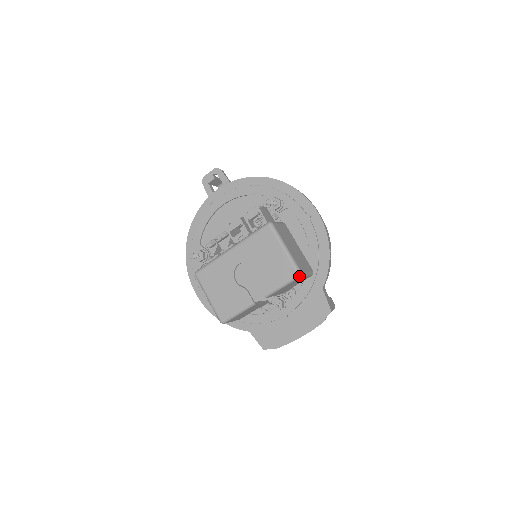
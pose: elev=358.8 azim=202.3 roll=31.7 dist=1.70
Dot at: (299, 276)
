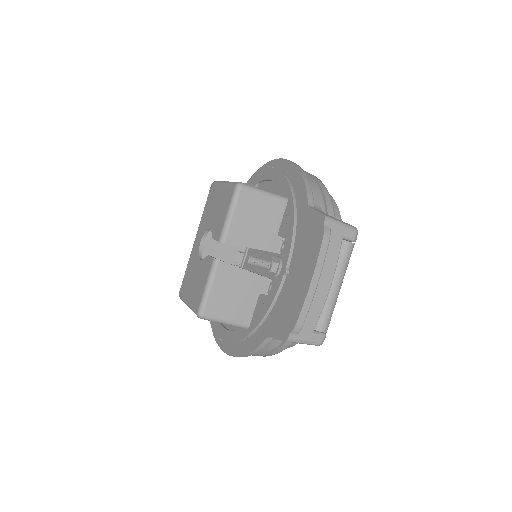
Dot at: (238, 186)
